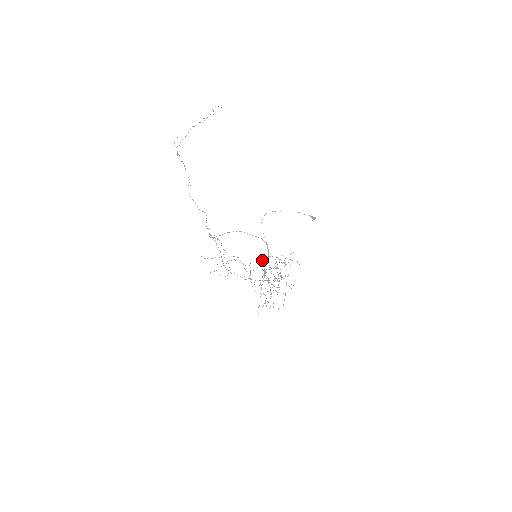
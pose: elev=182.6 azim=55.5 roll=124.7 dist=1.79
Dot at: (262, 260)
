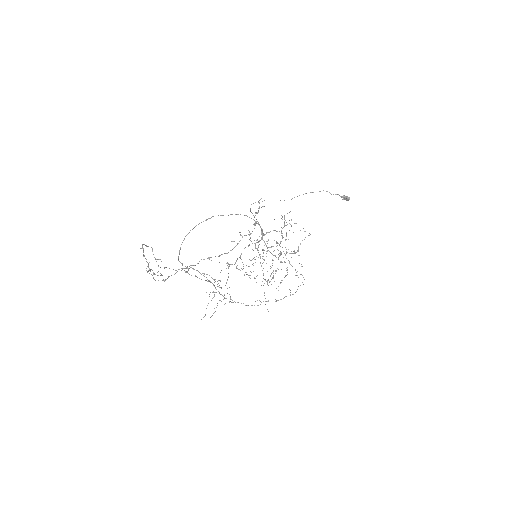
Dot at: occluded
